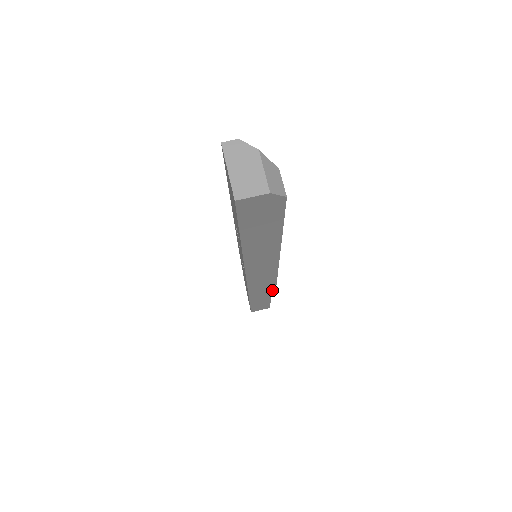
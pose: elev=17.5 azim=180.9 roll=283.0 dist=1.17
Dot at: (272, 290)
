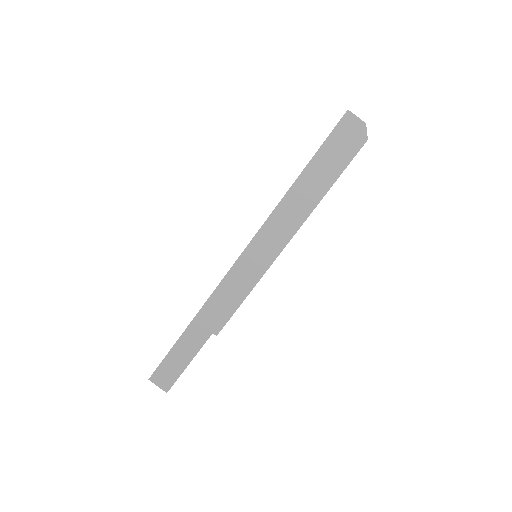
Dot at: (218, 328)
